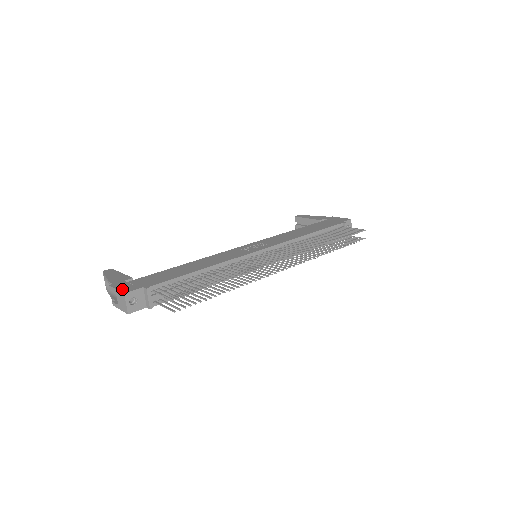
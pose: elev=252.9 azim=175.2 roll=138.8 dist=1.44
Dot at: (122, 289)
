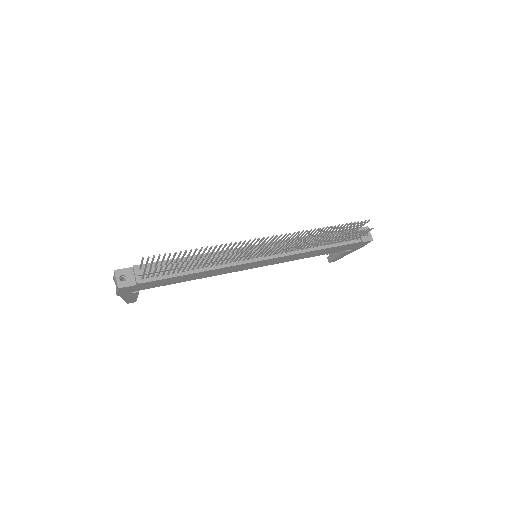
Dot at: occluded
